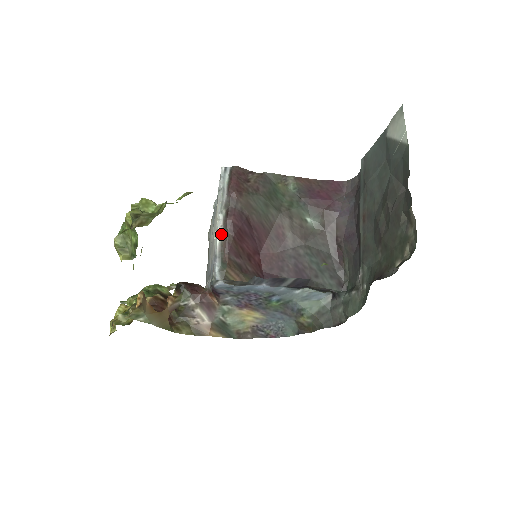
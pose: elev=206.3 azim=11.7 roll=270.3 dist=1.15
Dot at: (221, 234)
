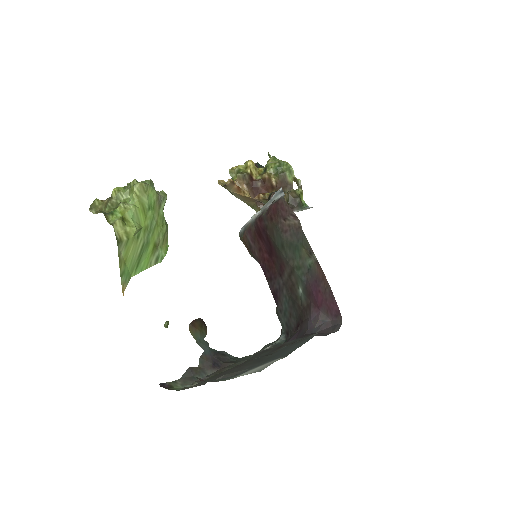
Dot at: (253, 219)
